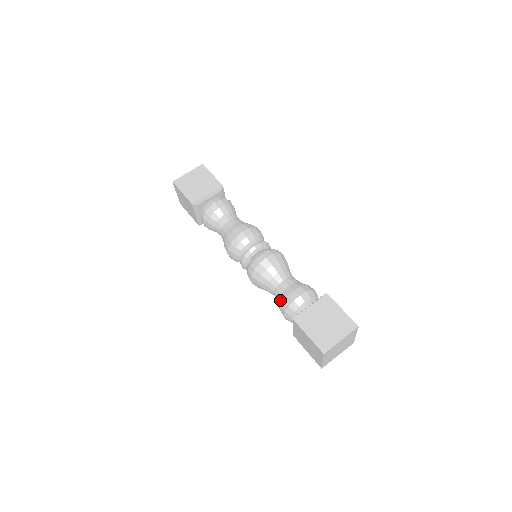
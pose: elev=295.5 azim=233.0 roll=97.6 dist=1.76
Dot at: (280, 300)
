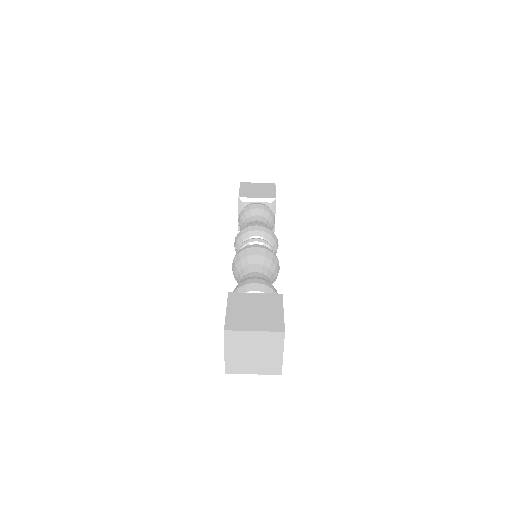
Dot at: occluded
